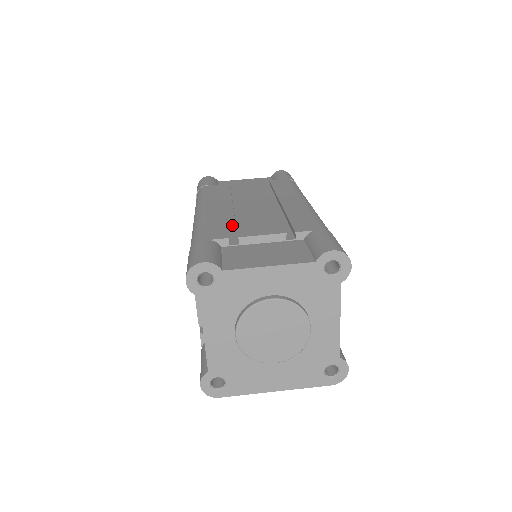
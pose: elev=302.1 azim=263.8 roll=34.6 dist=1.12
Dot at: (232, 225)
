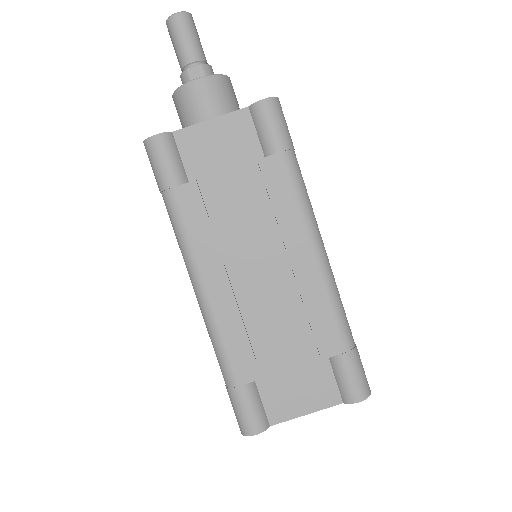
Dot at: (249, 324)
